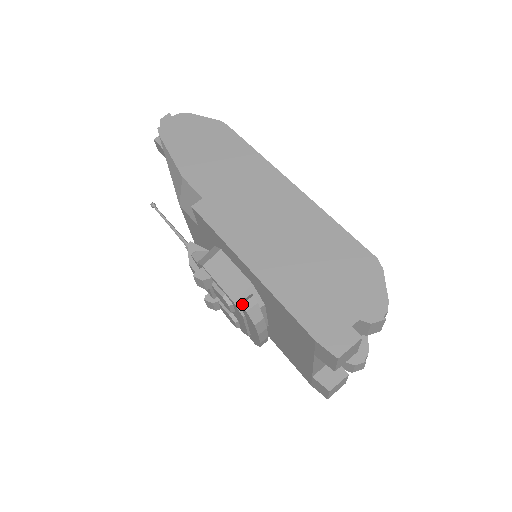
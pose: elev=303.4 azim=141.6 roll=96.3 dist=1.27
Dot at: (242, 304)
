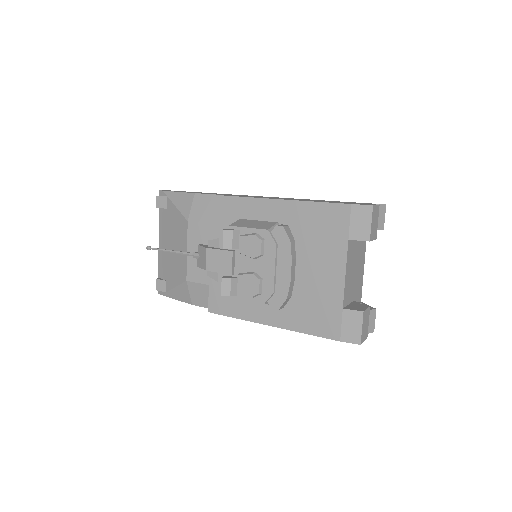
Dot at: (277, 225)
